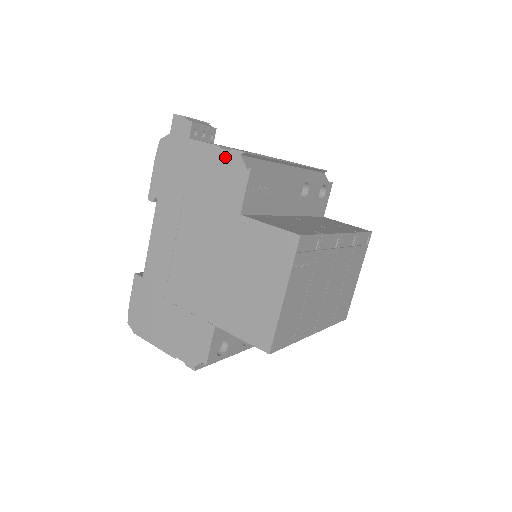
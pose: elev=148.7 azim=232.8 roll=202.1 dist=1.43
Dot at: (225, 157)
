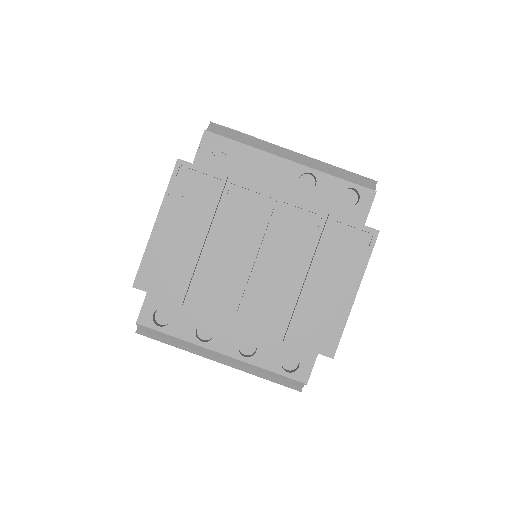
Dot at: occluded
